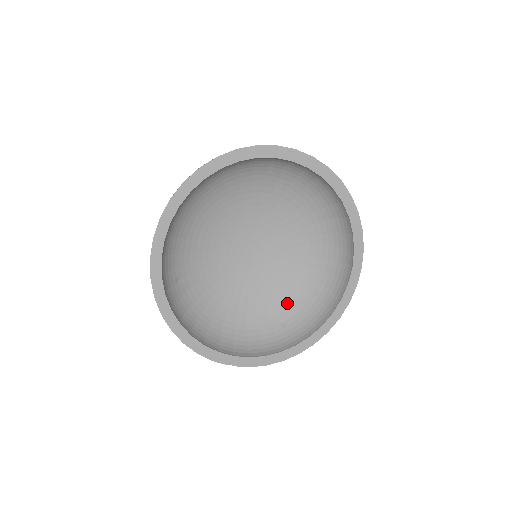
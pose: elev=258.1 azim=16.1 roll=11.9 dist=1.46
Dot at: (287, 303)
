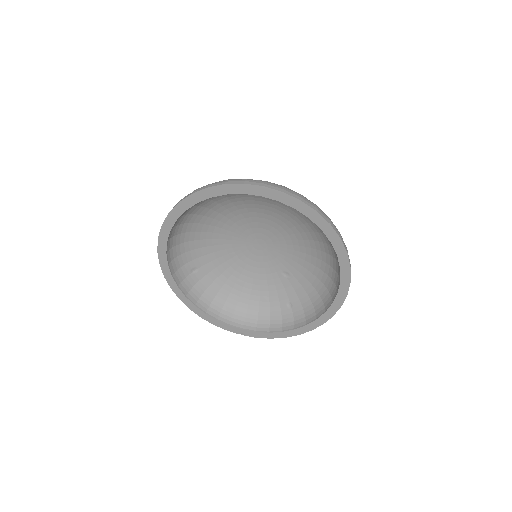
Dot at: (294, 289)
